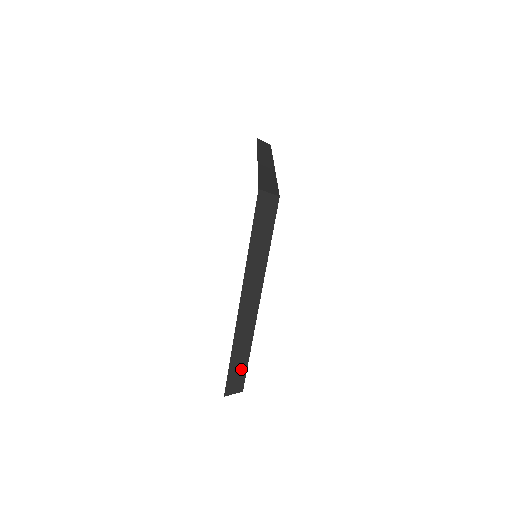
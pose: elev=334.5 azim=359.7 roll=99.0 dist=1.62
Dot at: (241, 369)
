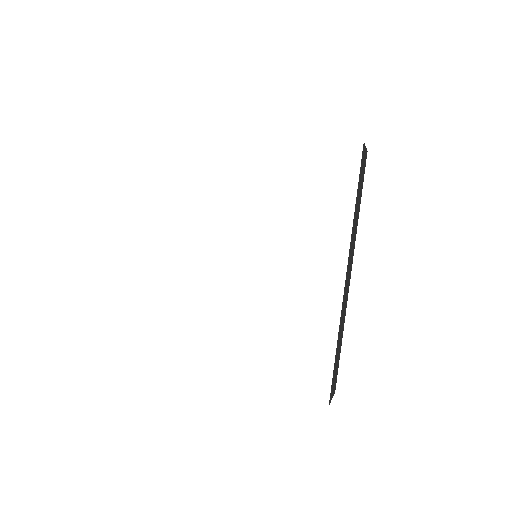
Dot at: (337, 363)
